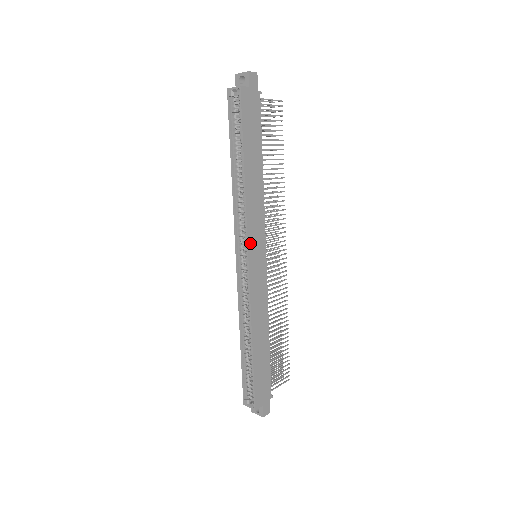
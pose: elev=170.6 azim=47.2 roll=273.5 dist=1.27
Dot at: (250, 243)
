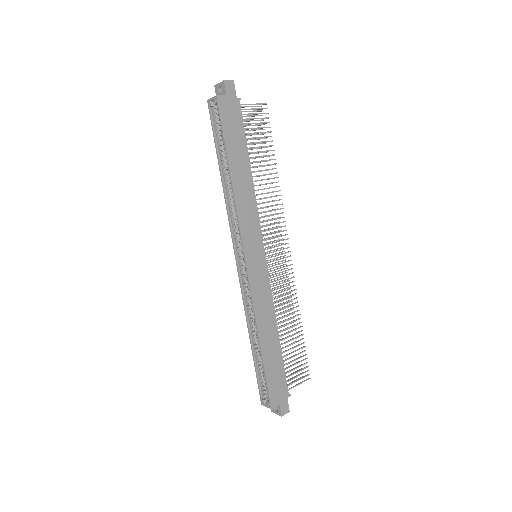
Dot at: (245, 243)
